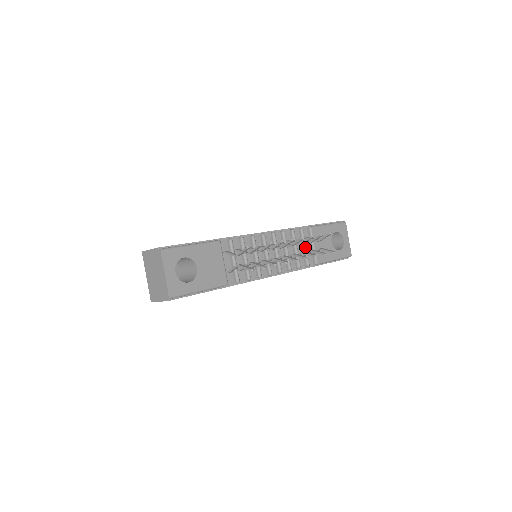
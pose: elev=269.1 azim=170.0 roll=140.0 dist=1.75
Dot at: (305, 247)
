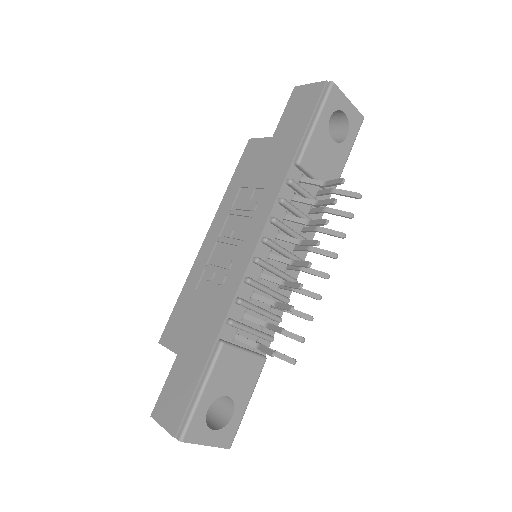
Dot at: (309, 197)
